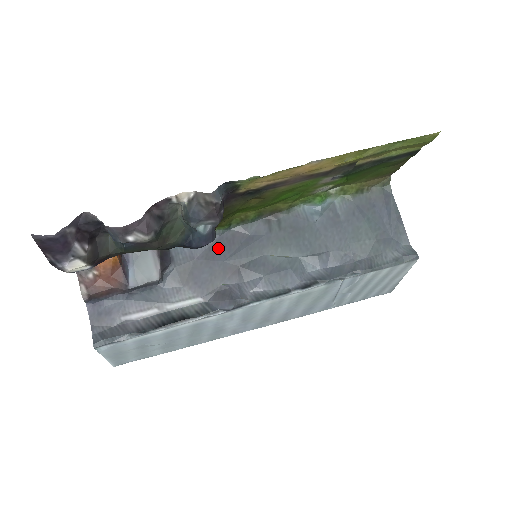
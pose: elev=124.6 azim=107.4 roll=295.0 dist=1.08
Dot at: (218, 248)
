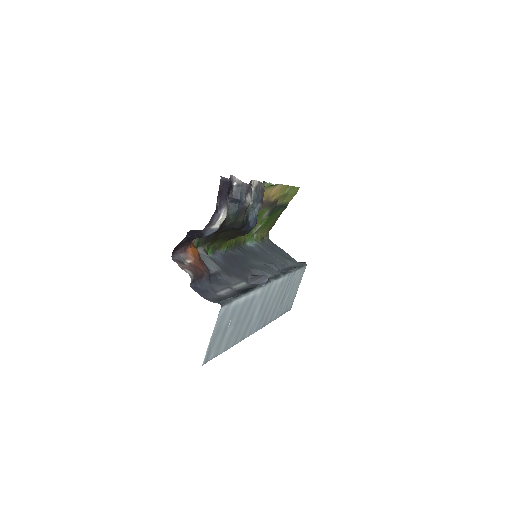
Dot at: (230, 260)
